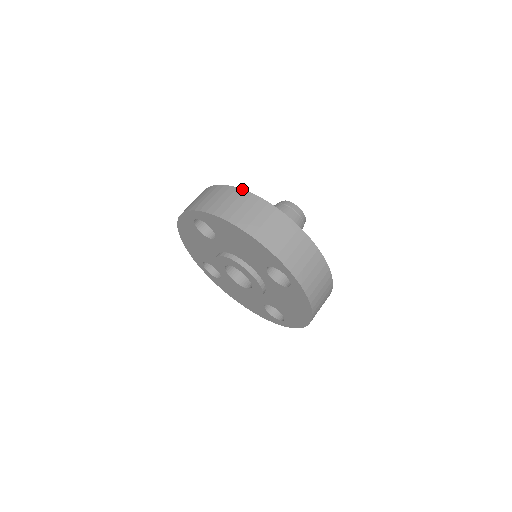
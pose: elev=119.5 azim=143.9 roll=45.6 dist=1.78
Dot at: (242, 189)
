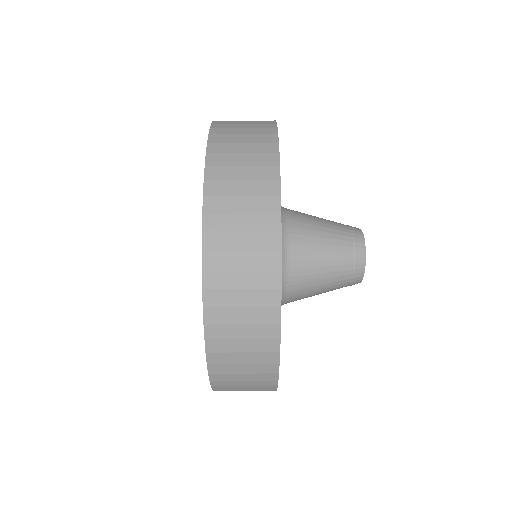
Dot at: (281, 263)
